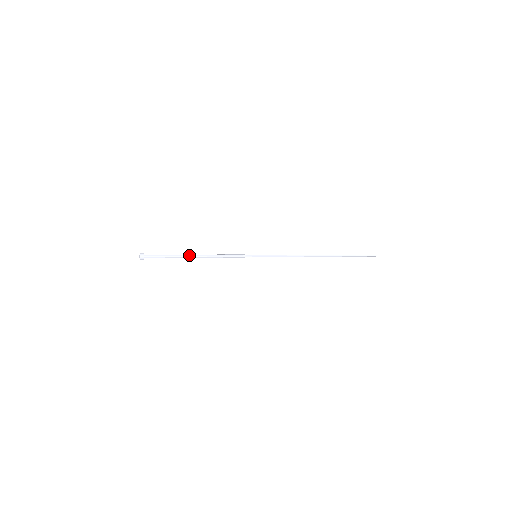
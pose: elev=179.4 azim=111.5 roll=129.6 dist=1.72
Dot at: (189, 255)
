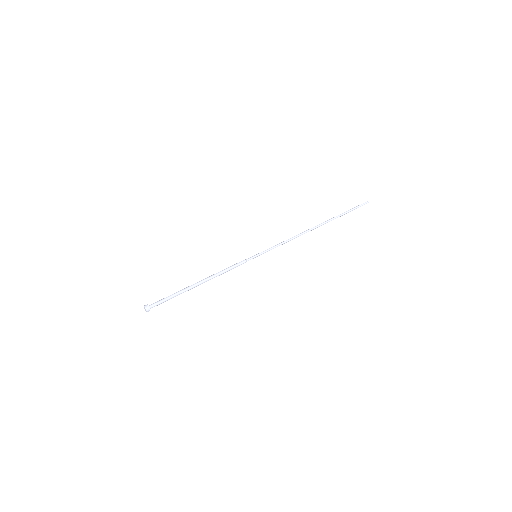
Dot at: (193, 287)
